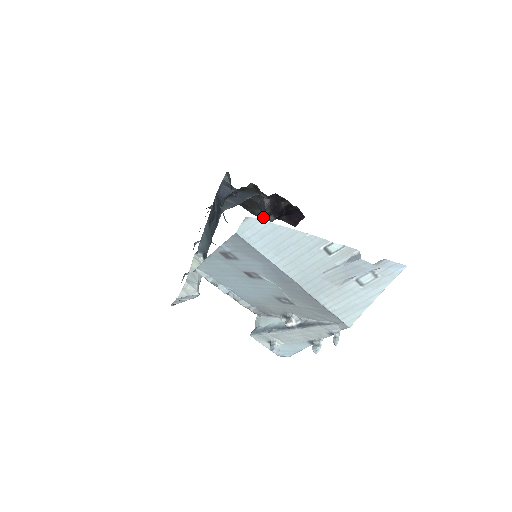
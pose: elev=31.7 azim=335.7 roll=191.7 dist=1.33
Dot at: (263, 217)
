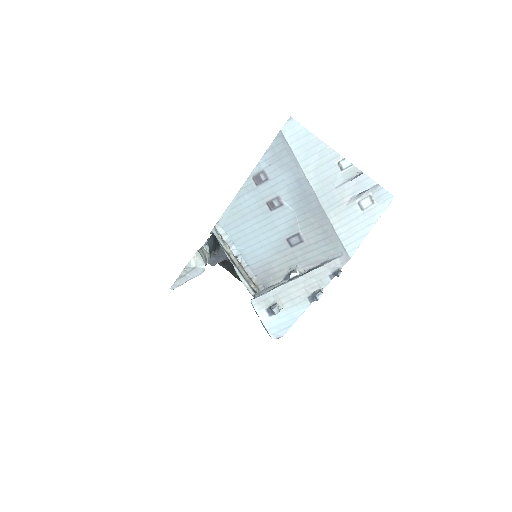
Dot at: occluded
